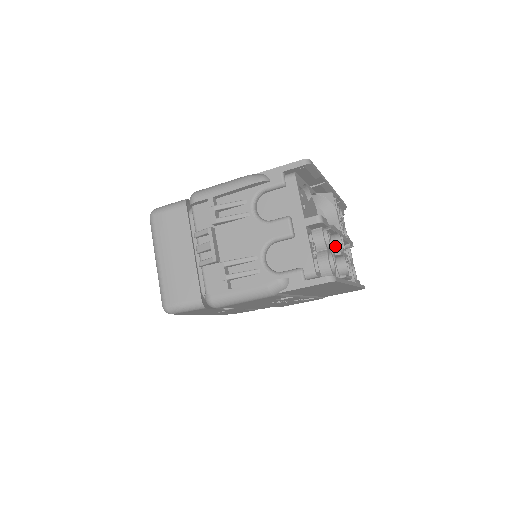
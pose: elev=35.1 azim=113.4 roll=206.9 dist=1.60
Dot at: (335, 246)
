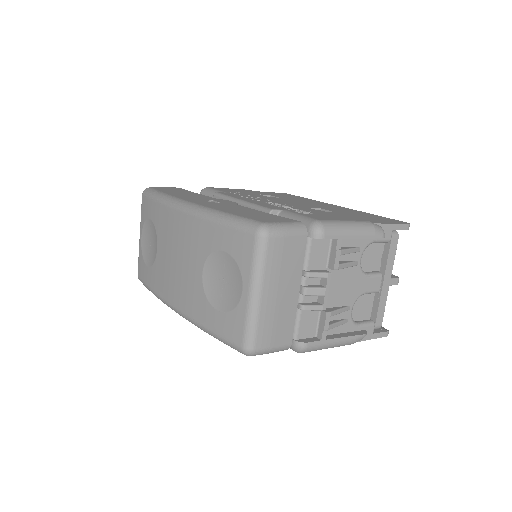
Dot at: occluded
